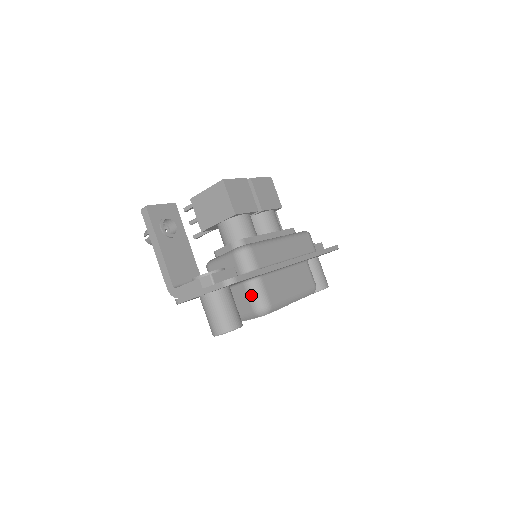
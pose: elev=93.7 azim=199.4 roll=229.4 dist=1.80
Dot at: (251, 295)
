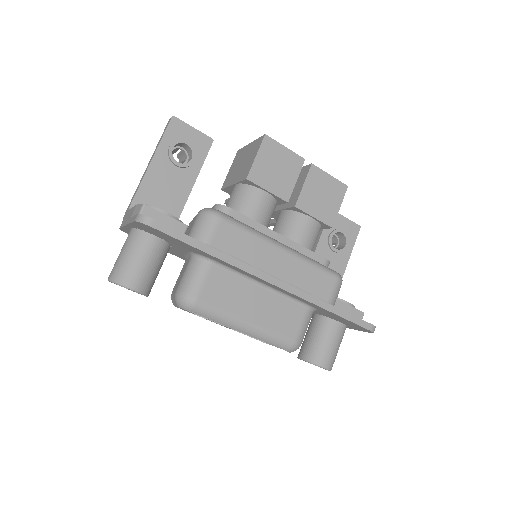
Dot at: (186, 273)
